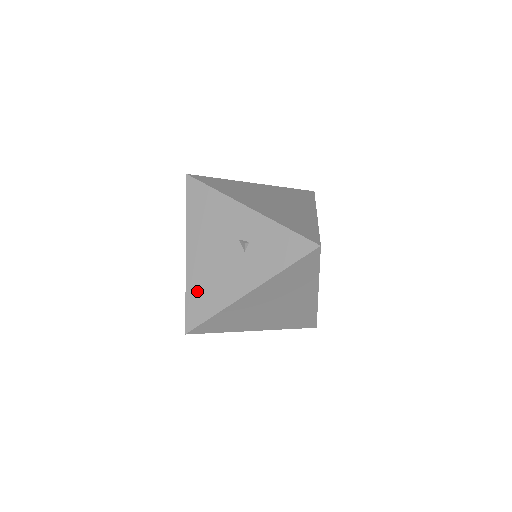
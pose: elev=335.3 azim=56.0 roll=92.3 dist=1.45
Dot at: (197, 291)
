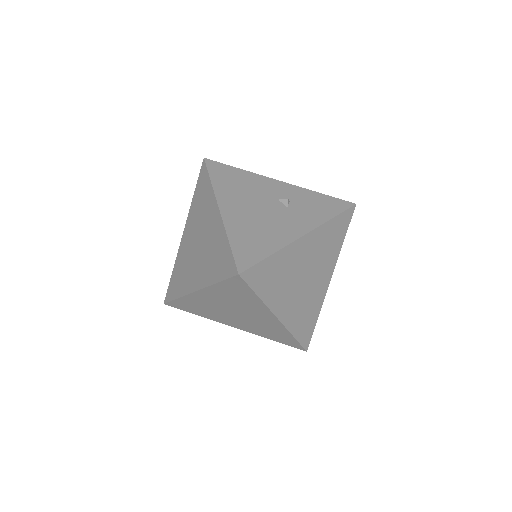
Dot at: (243, 236)
